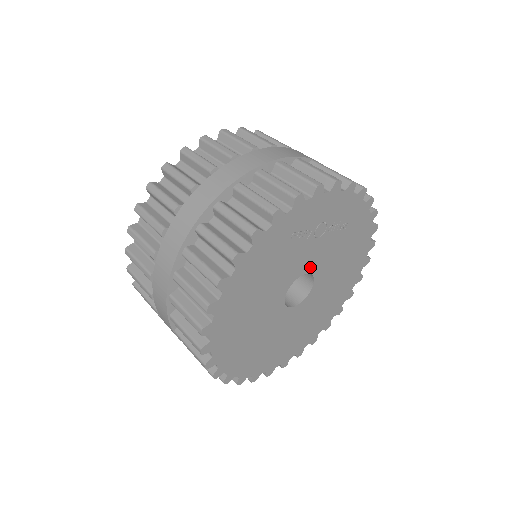
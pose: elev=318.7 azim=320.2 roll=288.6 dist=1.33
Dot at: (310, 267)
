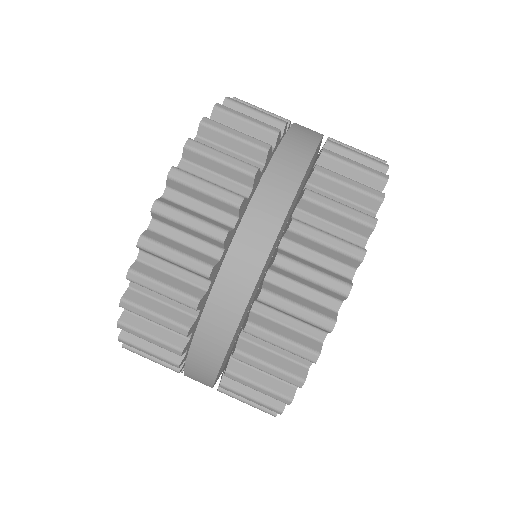
Dot at: occluded
